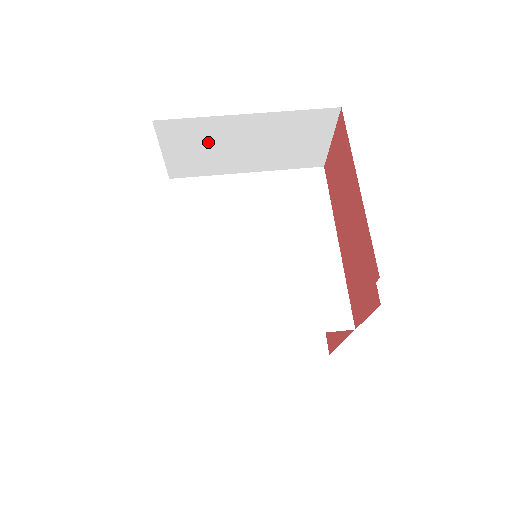
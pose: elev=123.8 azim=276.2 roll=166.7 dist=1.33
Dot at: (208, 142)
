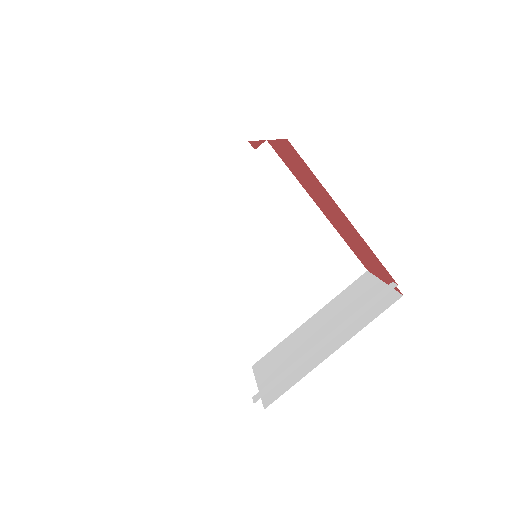
Dot at: occluded
